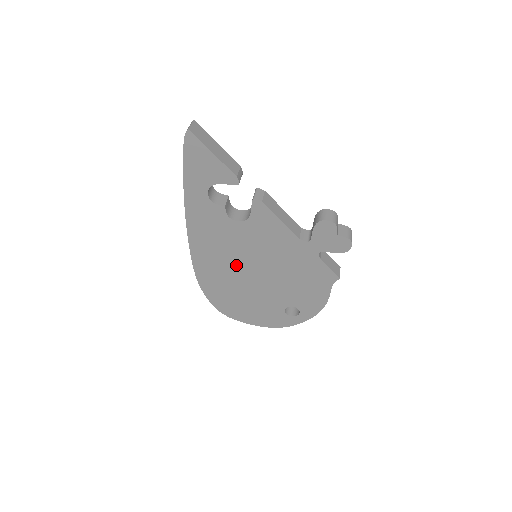
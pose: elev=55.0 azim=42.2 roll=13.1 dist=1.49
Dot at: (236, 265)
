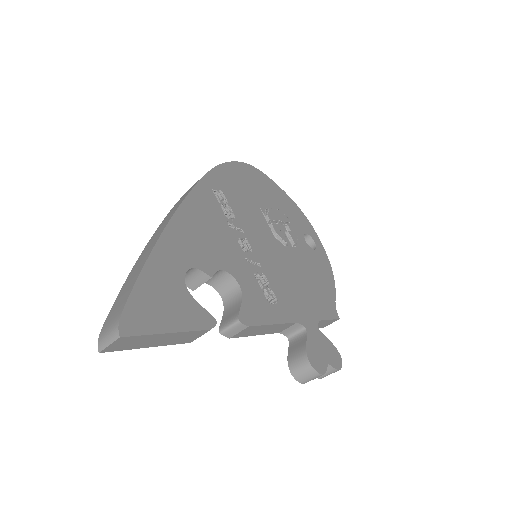
Dot at: occluded
